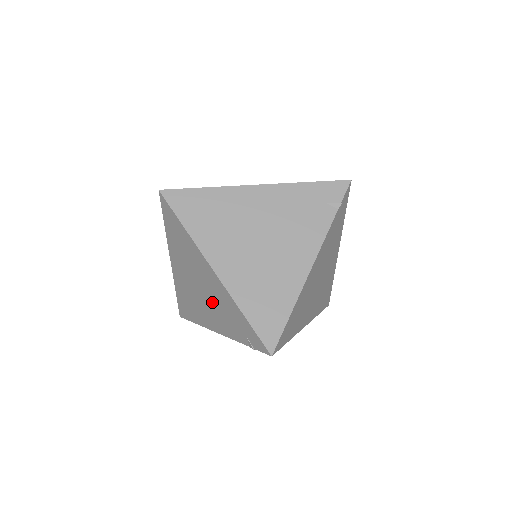
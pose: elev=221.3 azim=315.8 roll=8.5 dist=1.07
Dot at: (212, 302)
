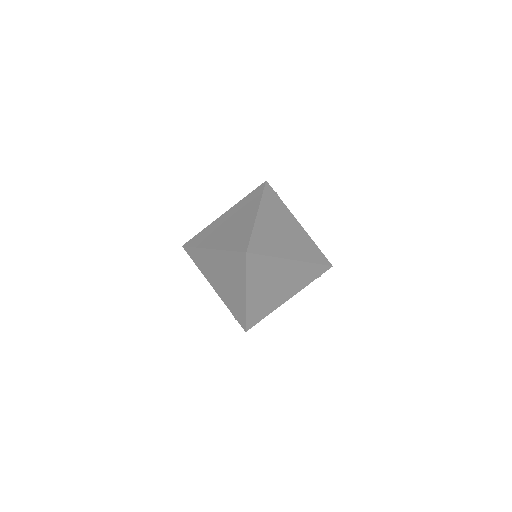
Dot at: (227, 289)
